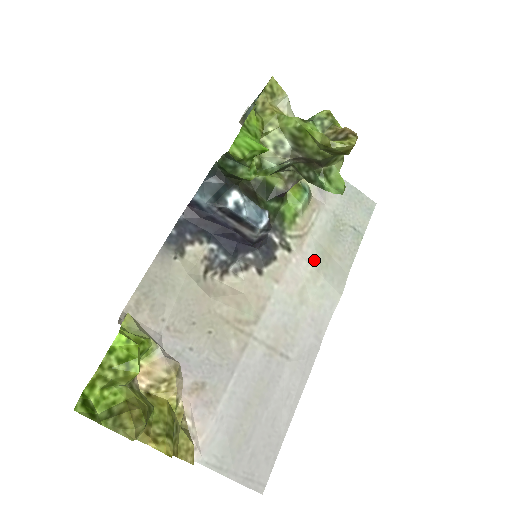
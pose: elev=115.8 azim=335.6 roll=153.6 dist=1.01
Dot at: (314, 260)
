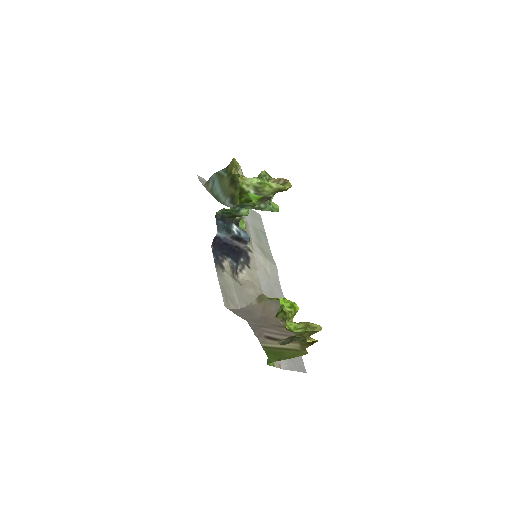
Dot at: (261, 253)
